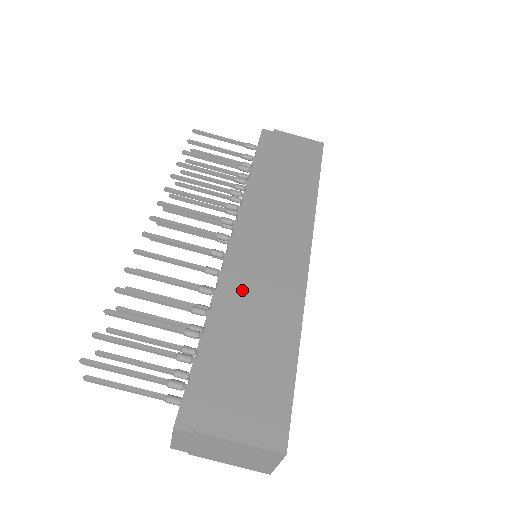
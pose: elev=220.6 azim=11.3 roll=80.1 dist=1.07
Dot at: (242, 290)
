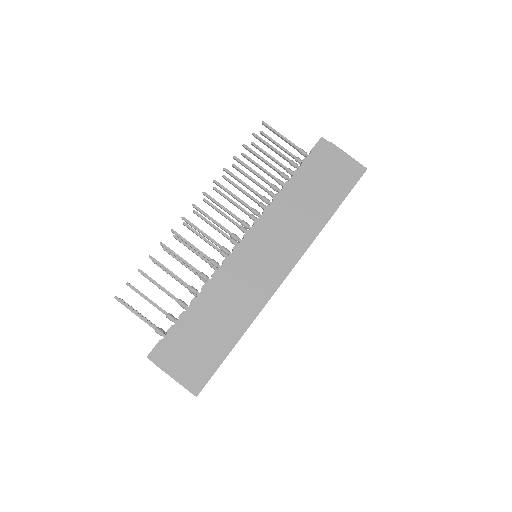
Dot at: (223, 288)
